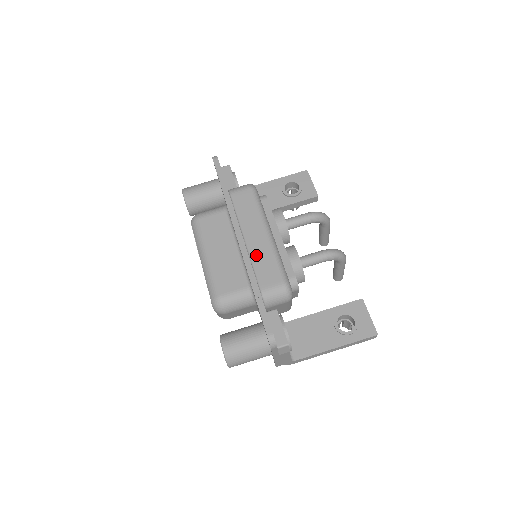
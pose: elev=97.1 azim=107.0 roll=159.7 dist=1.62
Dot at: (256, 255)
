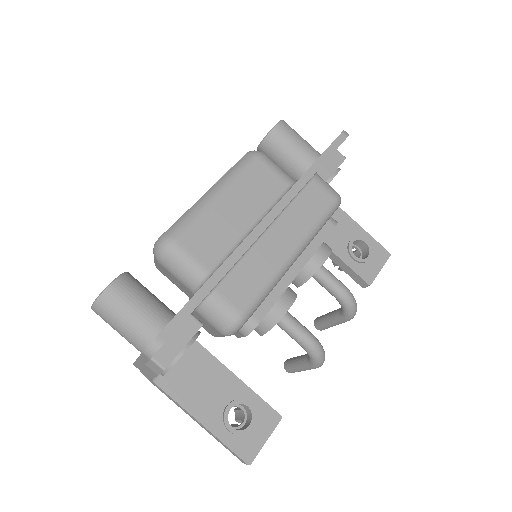
Dot at: (257, 256)
